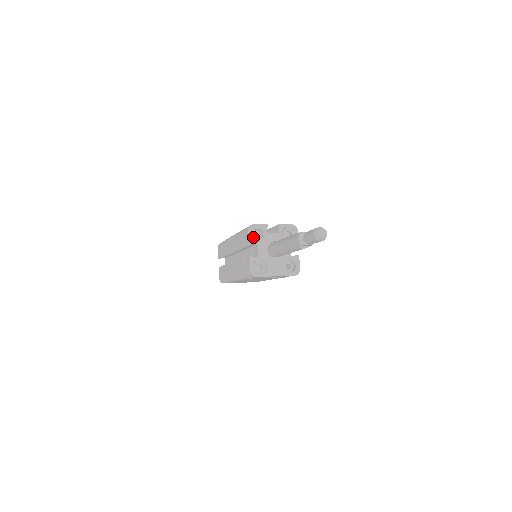
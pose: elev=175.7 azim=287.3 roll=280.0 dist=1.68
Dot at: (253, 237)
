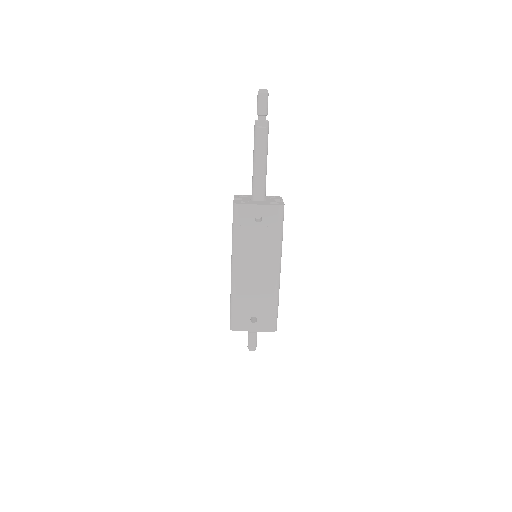
Dot at: (238, 197)
